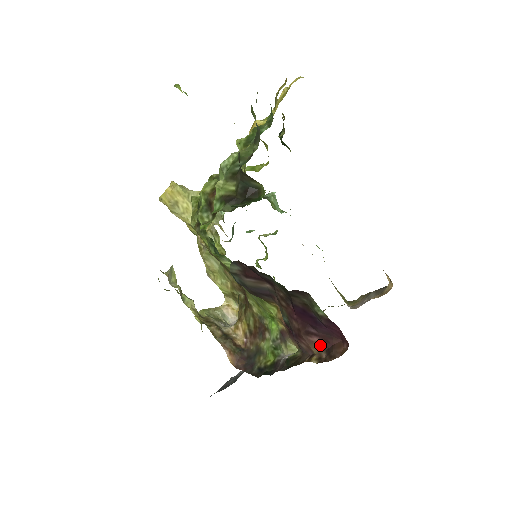
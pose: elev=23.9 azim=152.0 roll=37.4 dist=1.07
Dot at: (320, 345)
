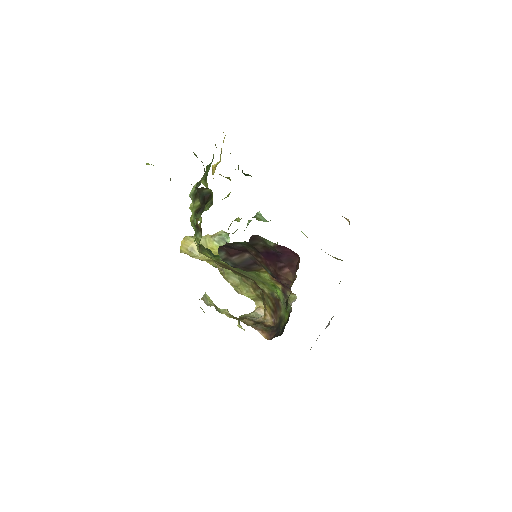
Dot at: (291, 273)
